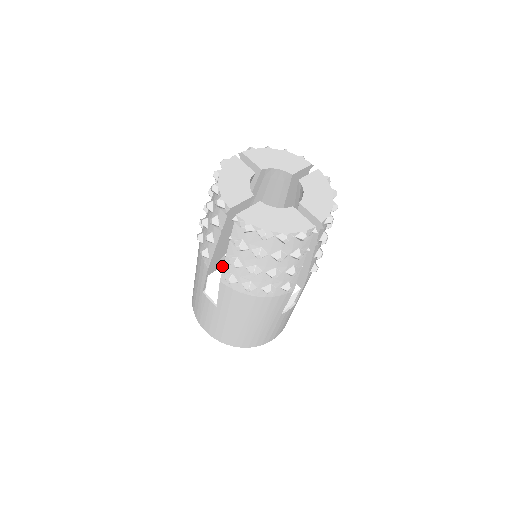
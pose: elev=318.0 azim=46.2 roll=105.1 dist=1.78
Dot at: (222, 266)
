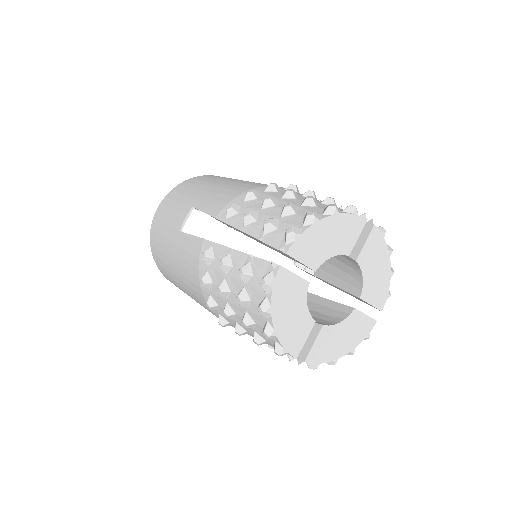
Dot at: occluded
